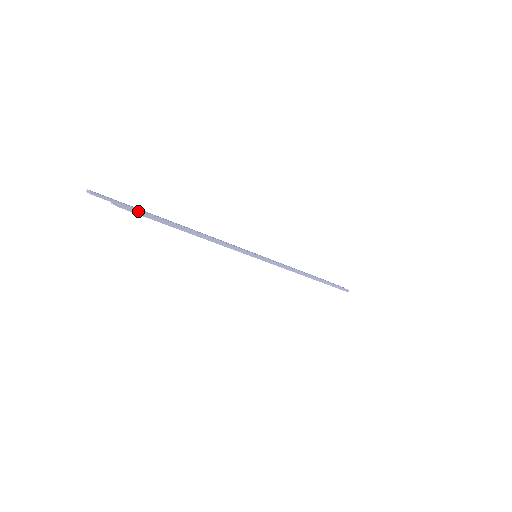
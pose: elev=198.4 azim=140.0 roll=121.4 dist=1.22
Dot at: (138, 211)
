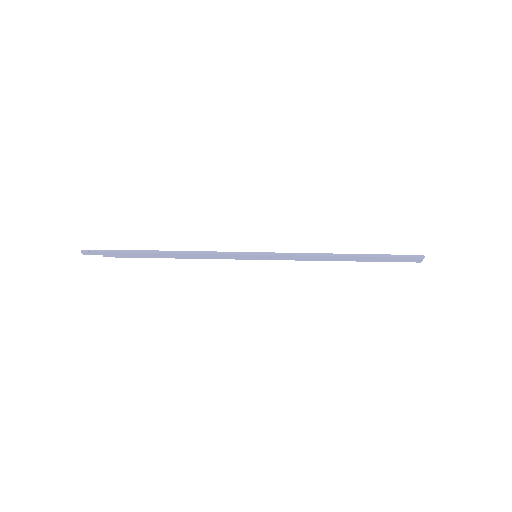
Dot at: (118, 251)
